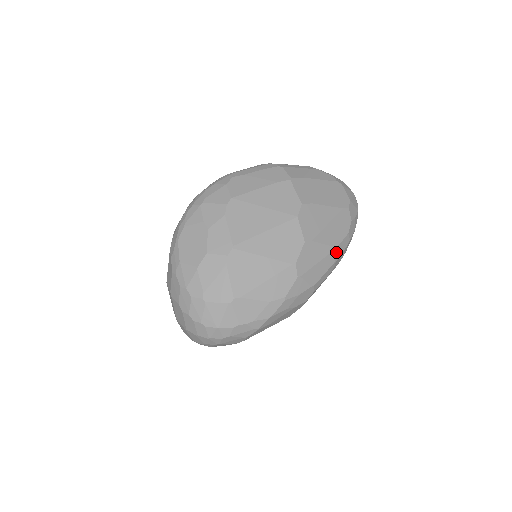
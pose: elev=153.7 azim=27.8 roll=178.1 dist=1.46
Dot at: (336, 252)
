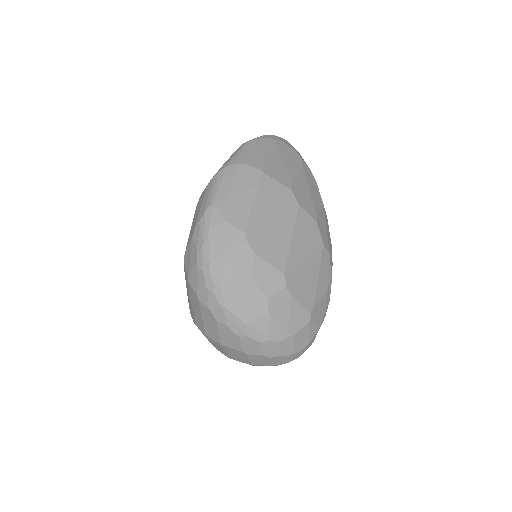
Dot at: occluded
